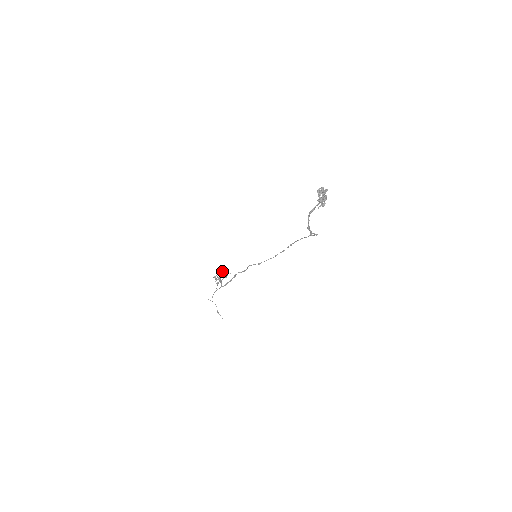
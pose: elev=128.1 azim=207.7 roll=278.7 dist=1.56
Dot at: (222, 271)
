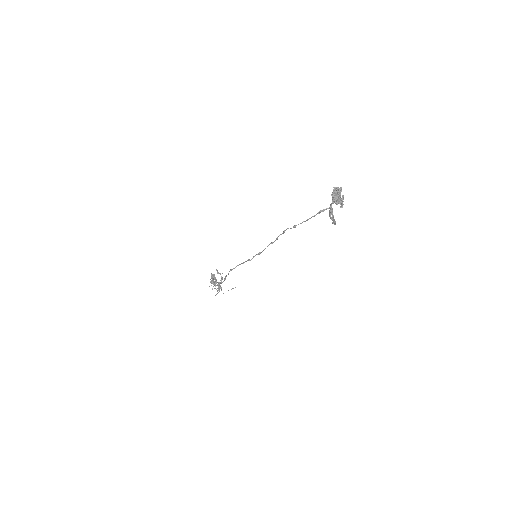
Dot at: occluded
